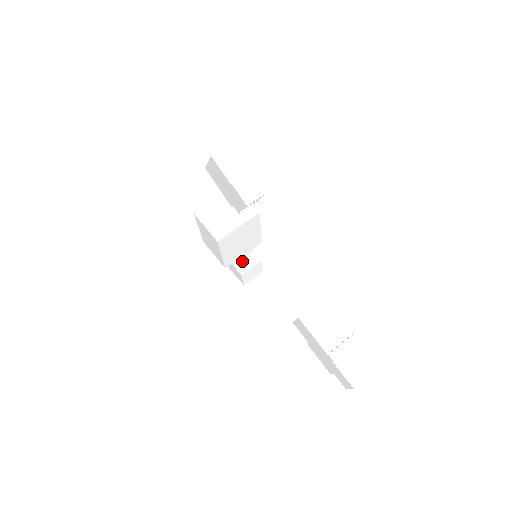
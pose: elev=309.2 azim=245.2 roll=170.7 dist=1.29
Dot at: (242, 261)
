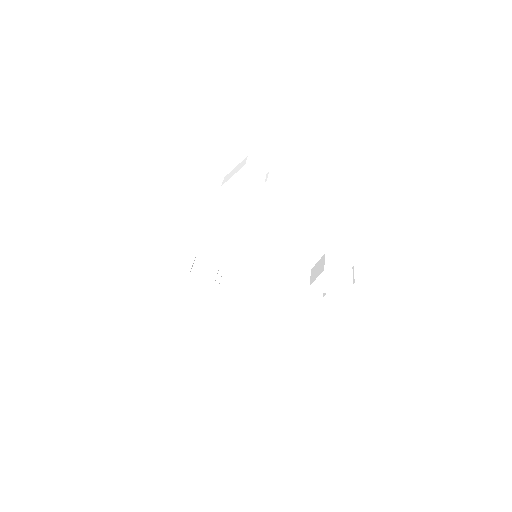
Dot at: (221, 283)
